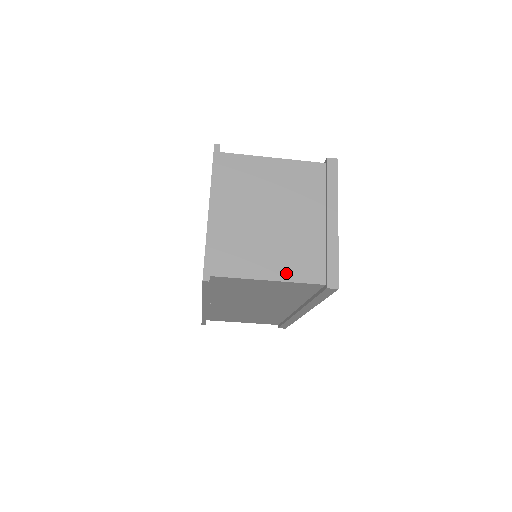
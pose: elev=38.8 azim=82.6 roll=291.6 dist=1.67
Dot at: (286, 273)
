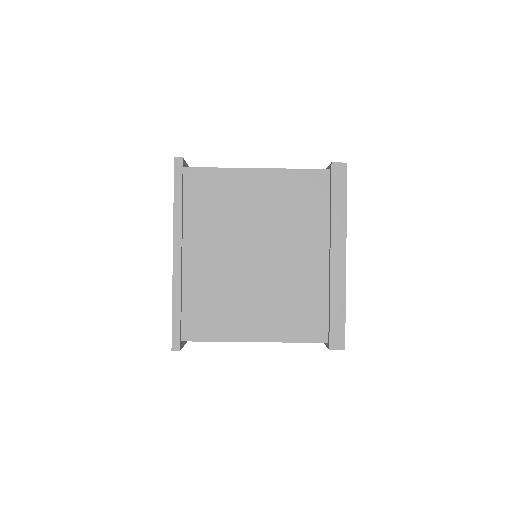
Dot at: (277, 331)
